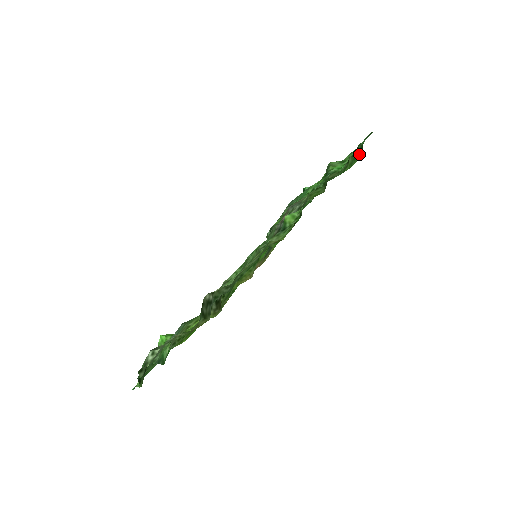
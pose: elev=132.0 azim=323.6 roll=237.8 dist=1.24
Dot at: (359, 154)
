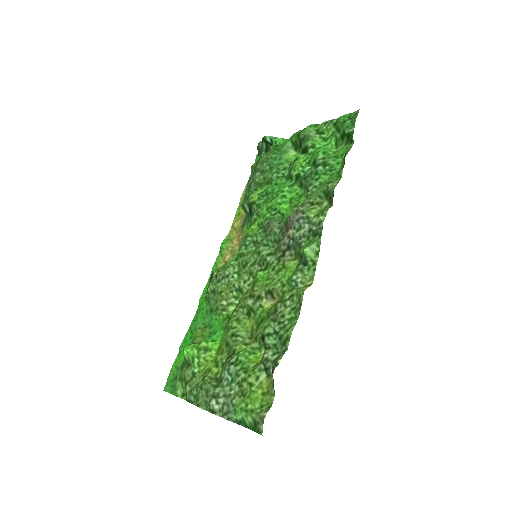
Dot at: (350, 147)
